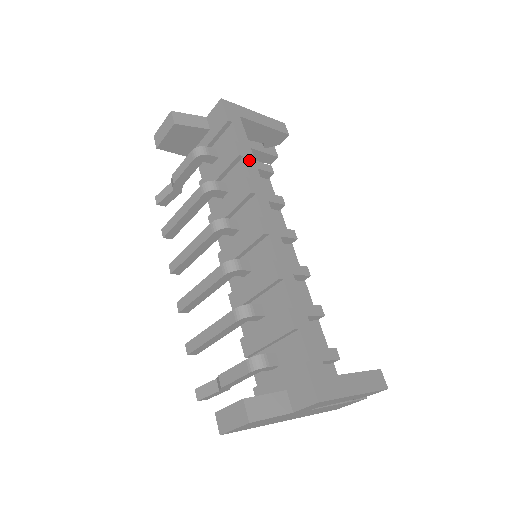
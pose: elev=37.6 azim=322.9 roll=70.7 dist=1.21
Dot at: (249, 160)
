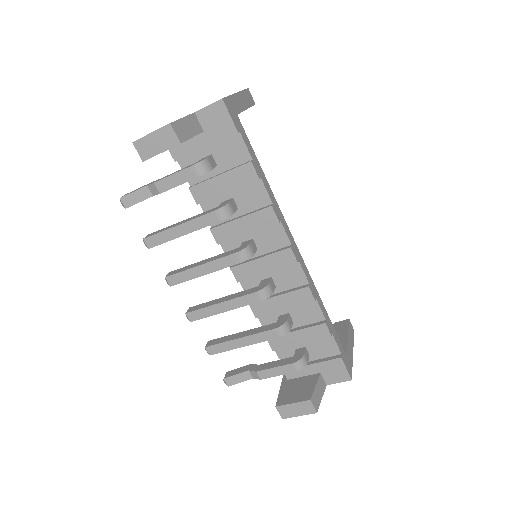
Dot at: (263, 179)
